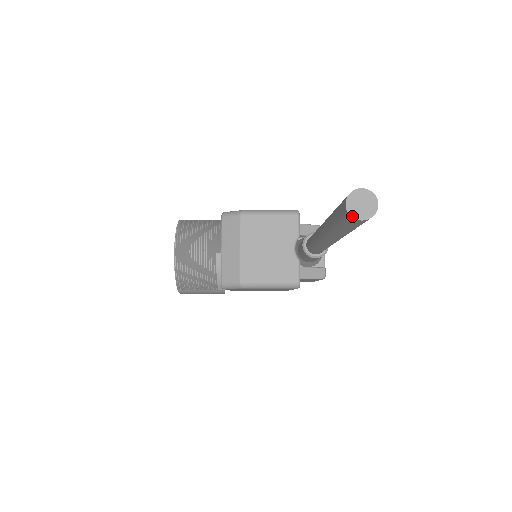
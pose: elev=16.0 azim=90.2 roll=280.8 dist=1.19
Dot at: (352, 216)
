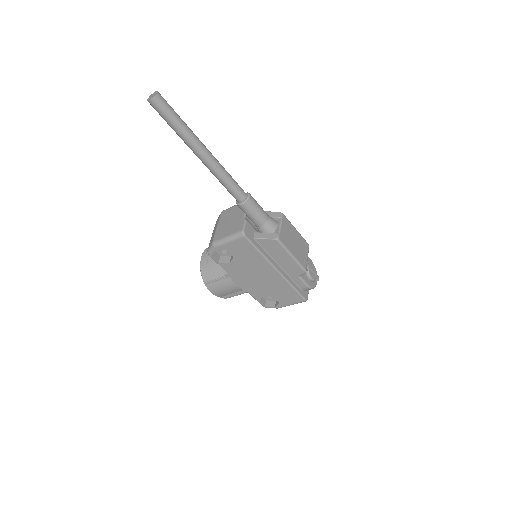
Dot at: (148, 101)
